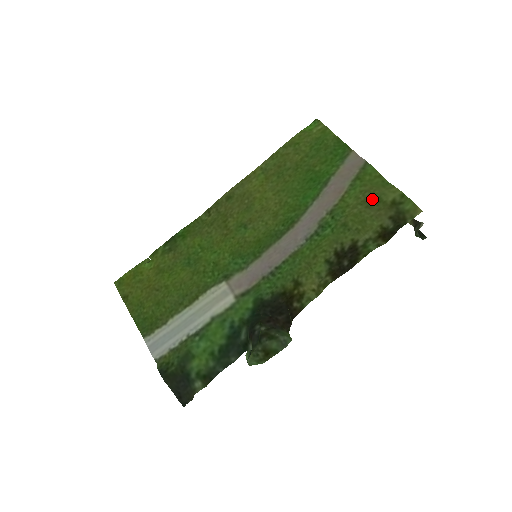
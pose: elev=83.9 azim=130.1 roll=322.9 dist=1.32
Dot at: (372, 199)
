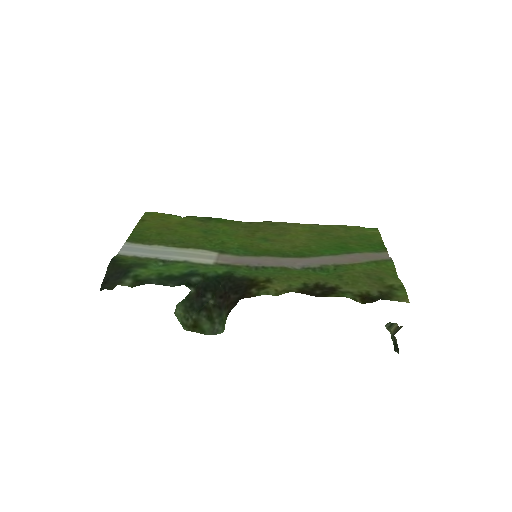
Dot at: (376, 276)
